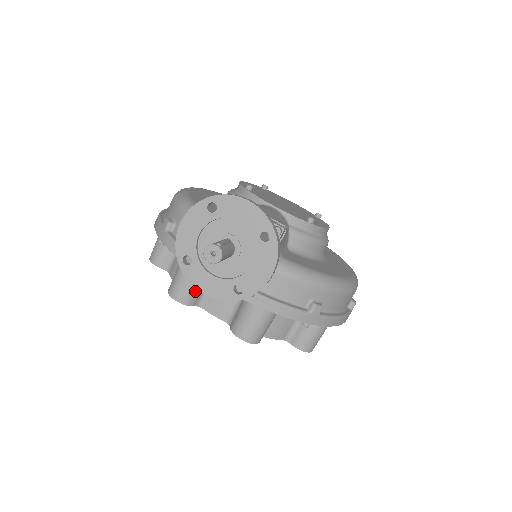
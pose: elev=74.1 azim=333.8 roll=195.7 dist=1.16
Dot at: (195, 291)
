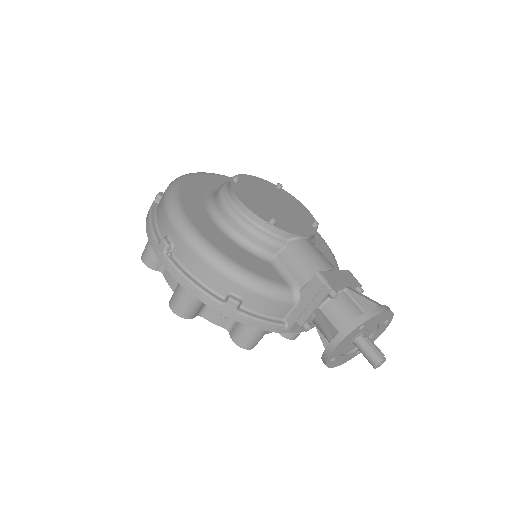
Dot at: occluded
